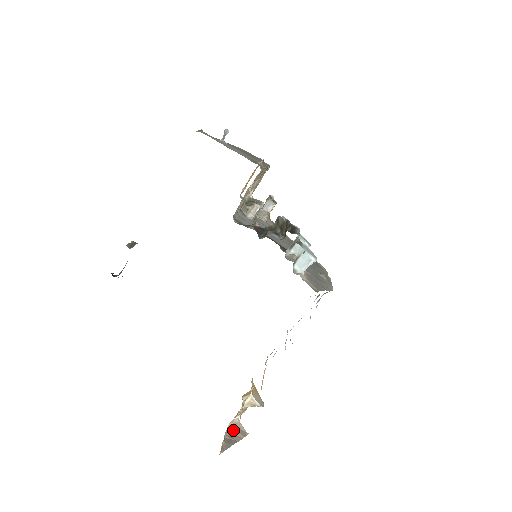
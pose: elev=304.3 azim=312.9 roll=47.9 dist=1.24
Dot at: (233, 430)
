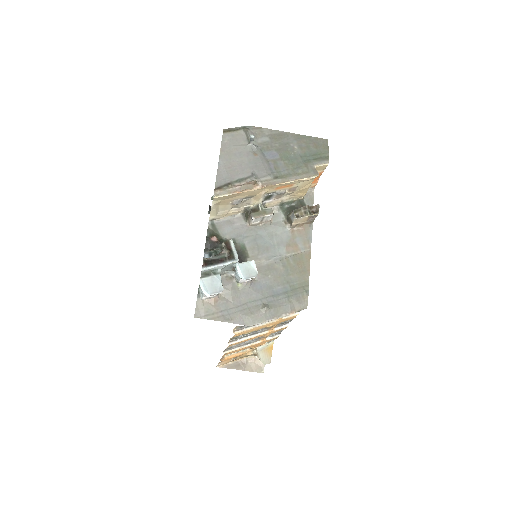
Dot at: (252, 362)
